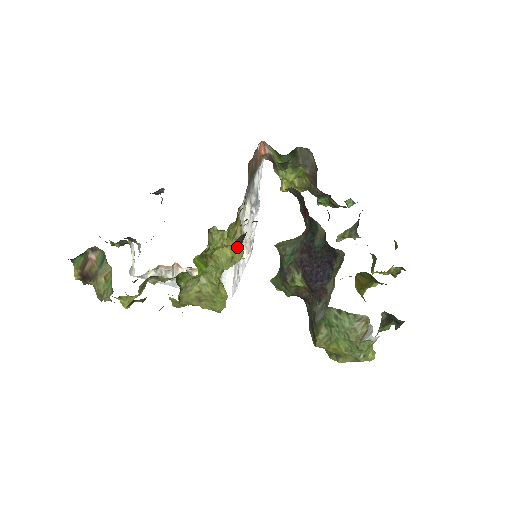
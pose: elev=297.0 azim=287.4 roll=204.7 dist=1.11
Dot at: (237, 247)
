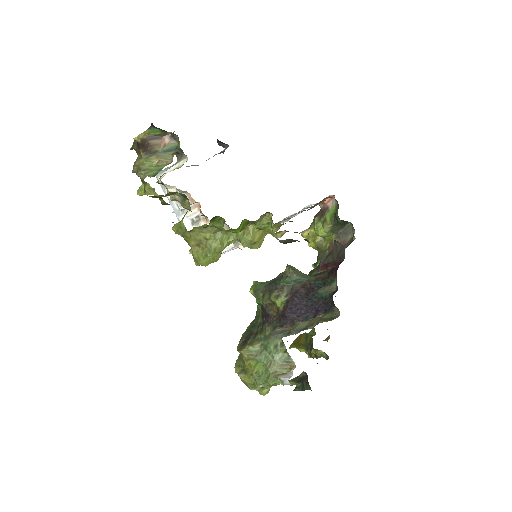
Dot at: (263, 240)
